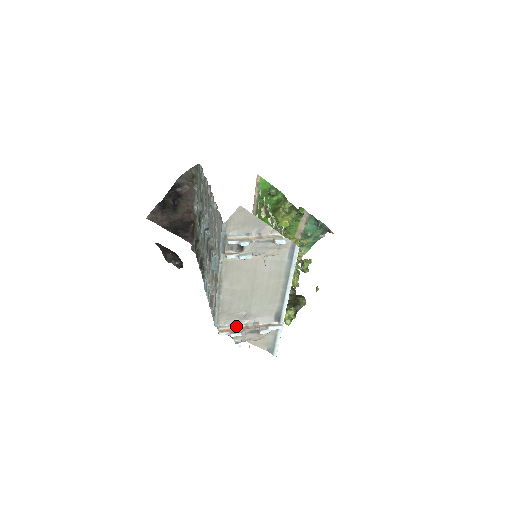
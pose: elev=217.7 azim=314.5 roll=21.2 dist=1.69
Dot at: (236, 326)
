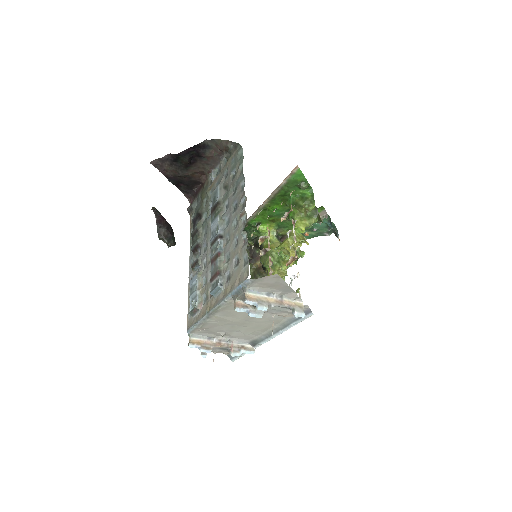
Dot at: (209, 339)
